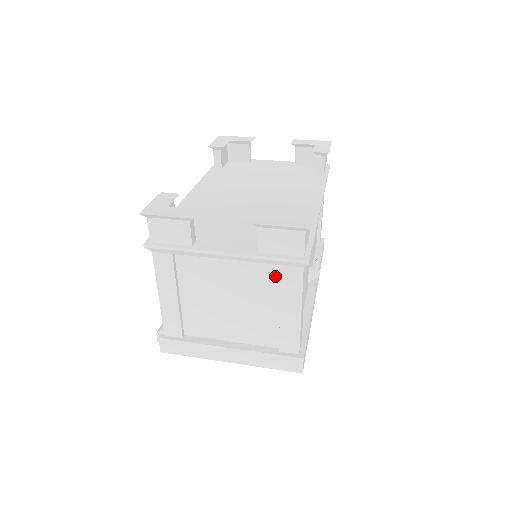
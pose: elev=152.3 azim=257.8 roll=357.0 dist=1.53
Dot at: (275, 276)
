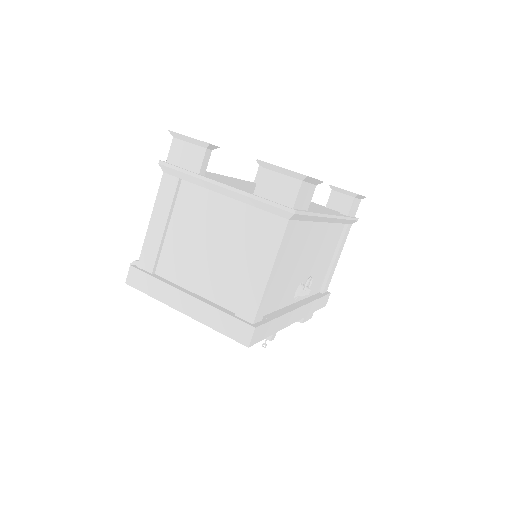
Dot at: (260, 226)
